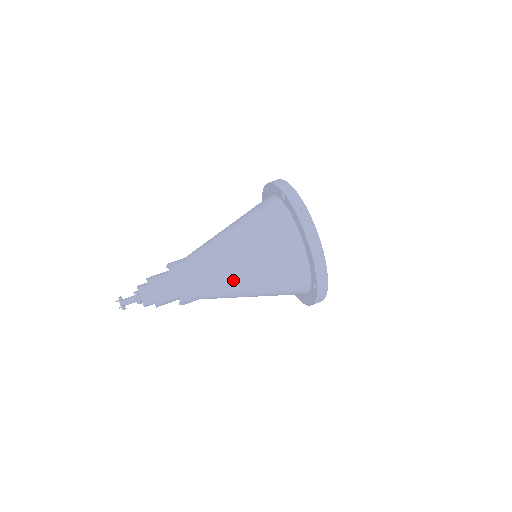
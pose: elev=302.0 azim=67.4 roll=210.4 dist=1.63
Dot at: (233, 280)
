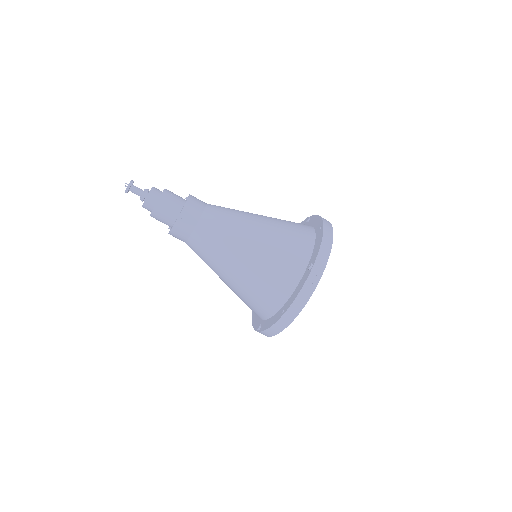
Dot at: (215, 266)
